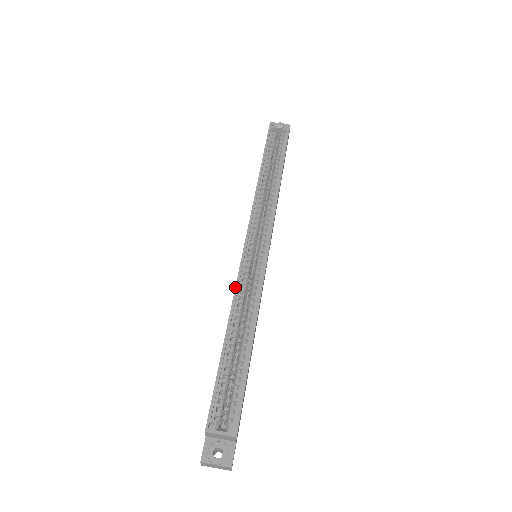
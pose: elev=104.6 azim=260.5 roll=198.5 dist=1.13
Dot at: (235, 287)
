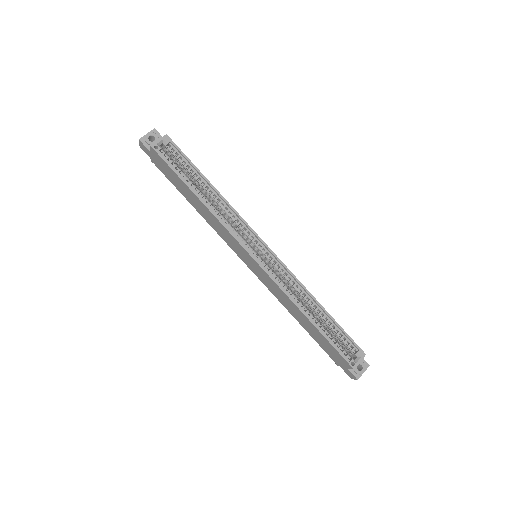
Dot at: (283, 291)
